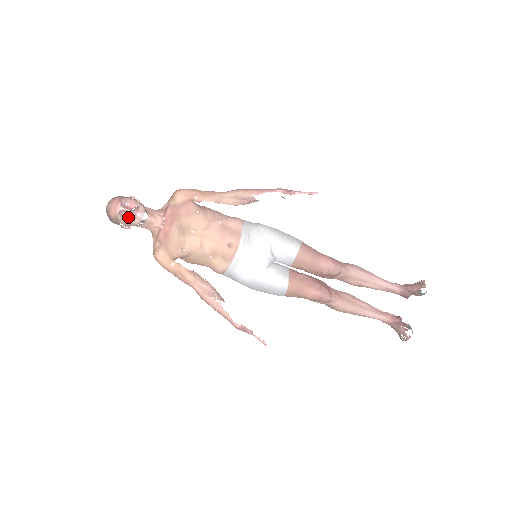
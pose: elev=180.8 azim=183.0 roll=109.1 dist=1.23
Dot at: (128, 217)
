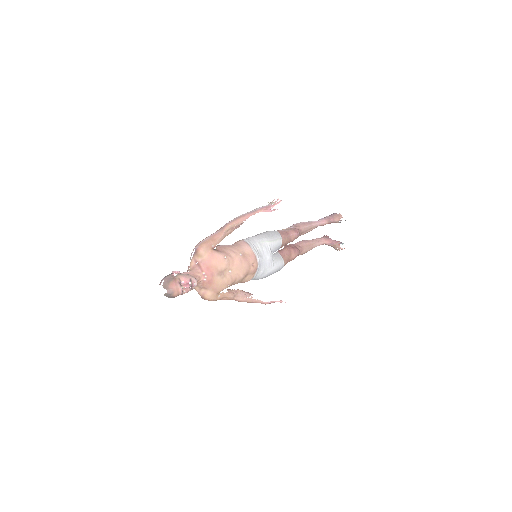
Dot at: (188, 290)
